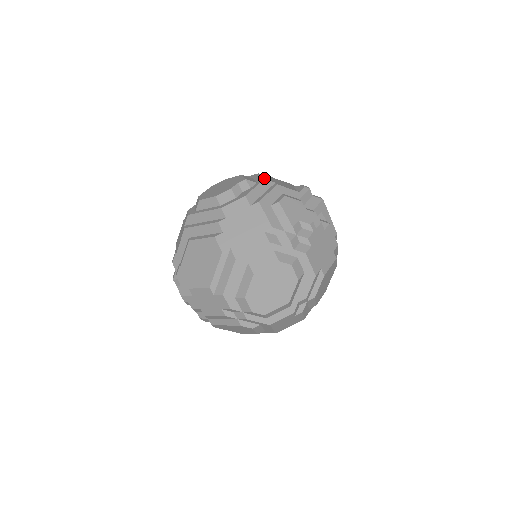
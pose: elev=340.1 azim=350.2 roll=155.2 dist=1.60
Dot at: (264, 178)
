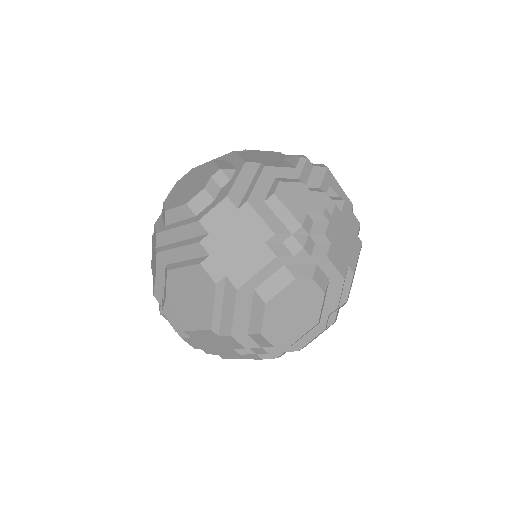
Dot at: (244, 160)
